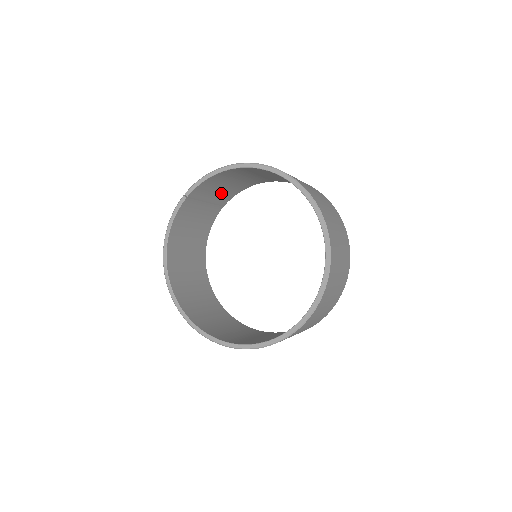
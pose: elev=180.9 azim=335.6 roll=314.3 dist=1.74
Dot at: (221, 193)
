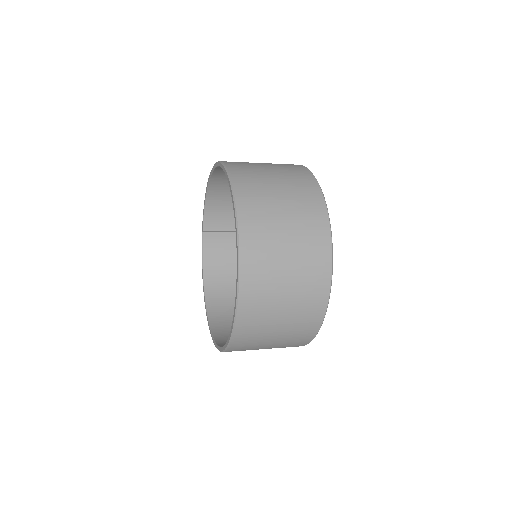
Dot at: occluded
